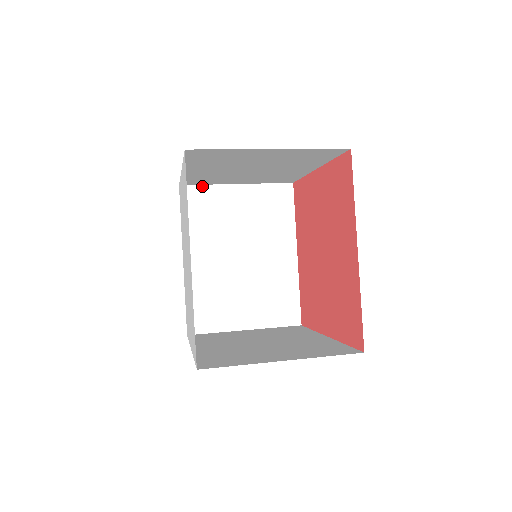
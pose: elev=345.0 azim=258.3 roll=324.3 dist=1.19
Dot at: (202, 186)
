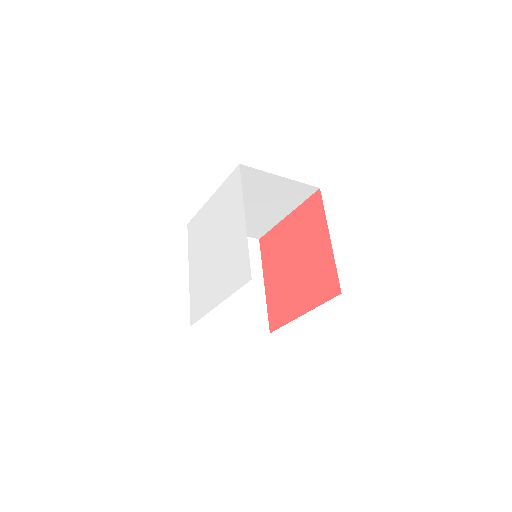
Dot at: occluded
